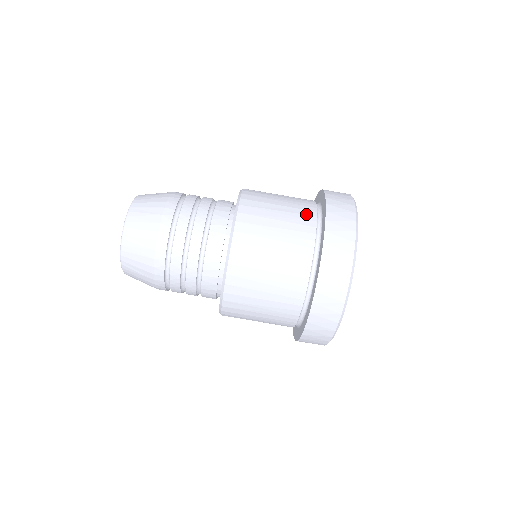
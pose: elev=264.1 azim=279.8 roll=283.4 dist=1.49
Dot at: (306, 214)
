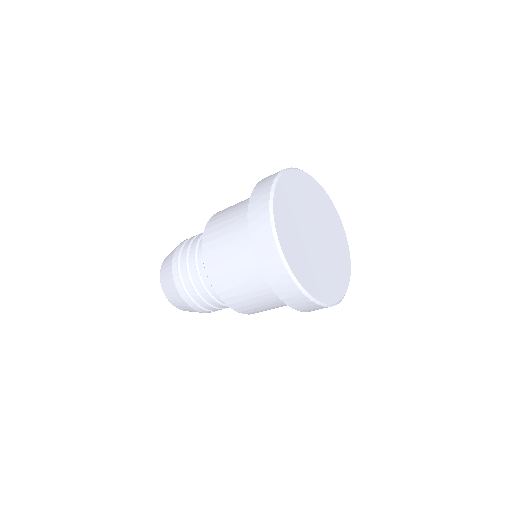
Dot at: (250, 261)
